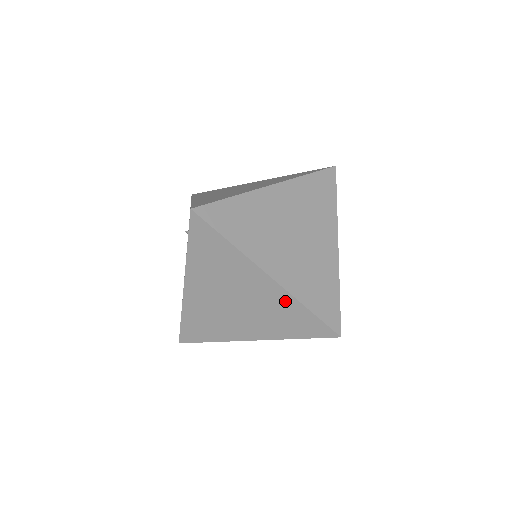
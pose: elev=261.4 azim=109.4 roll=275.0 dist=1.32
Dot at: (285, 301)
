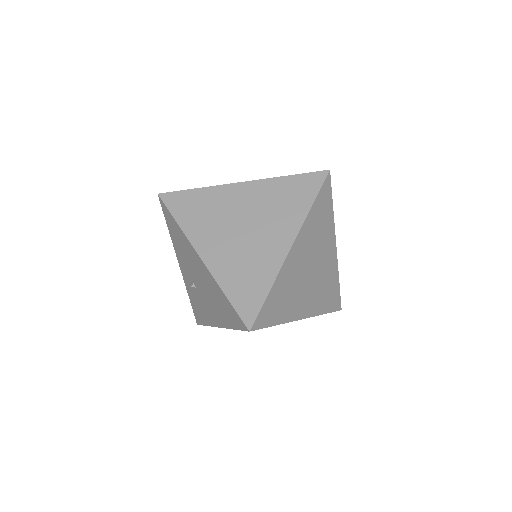
Dot at: (269, 187)
